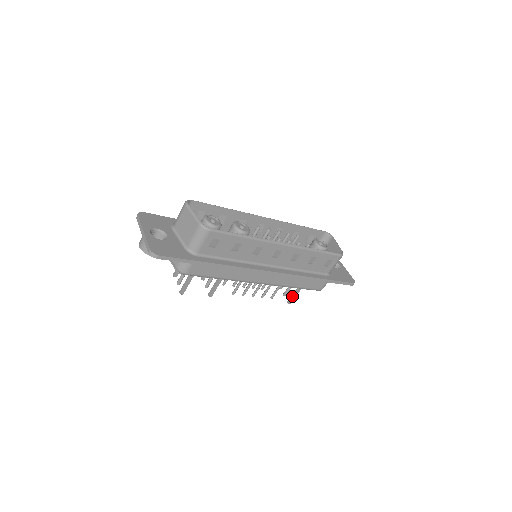
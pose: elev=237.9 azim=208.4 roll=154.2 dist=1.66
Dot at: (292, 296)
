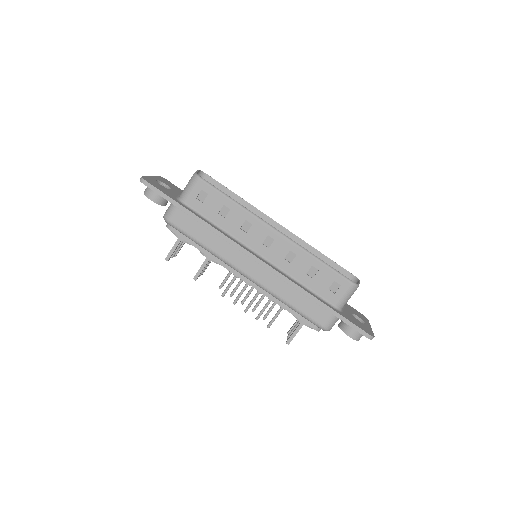
Dot at: (292, 333)
